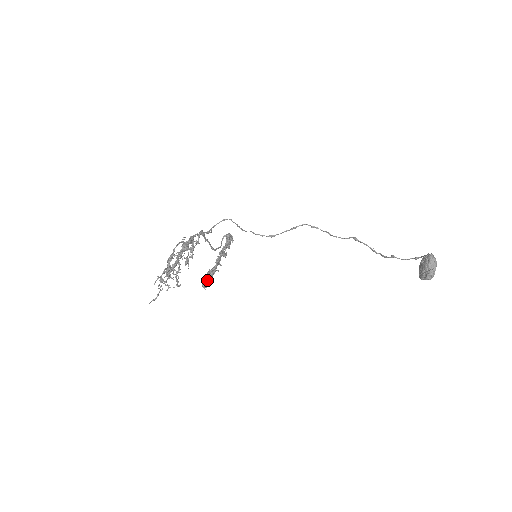
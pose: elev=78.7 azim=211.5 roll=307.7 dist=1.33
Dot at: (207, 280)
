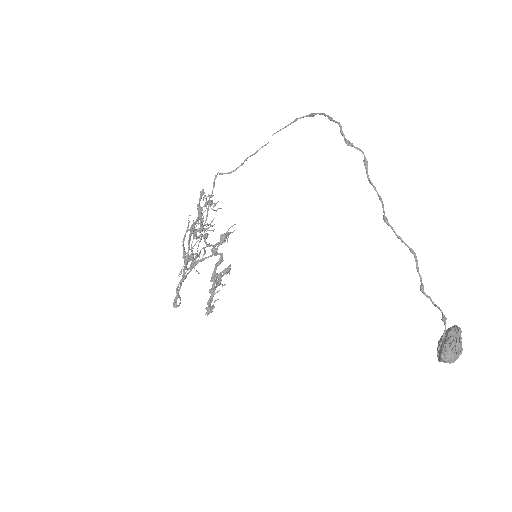
Dot at: occluded
